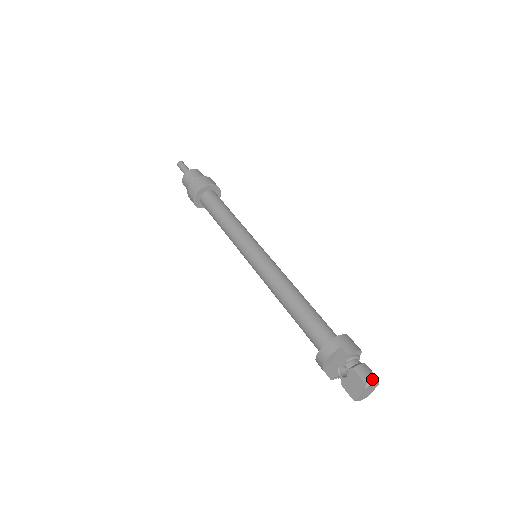
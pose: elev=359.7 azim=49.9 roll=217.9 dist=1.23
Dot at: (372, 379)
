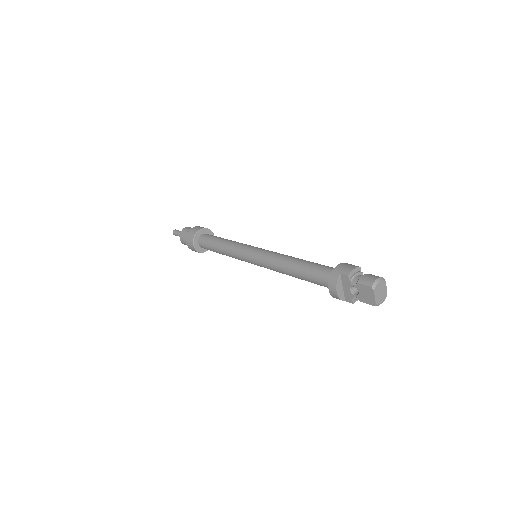
Dot at: (375, 281)
